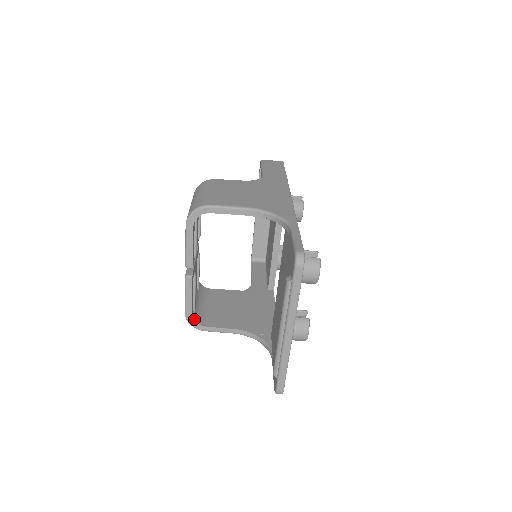
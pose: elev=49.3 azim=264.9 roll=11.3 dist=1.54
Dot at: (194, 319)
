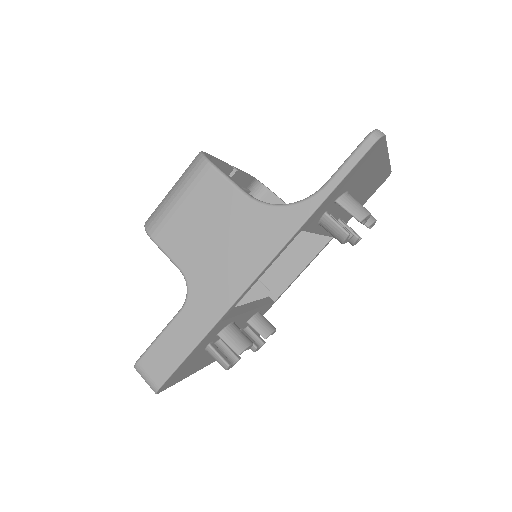
Dot at: occluded
